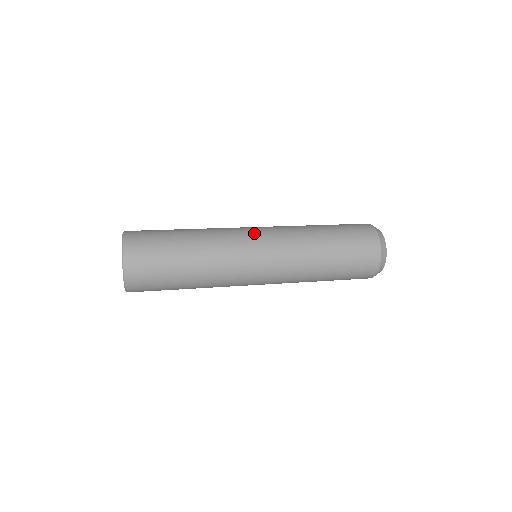
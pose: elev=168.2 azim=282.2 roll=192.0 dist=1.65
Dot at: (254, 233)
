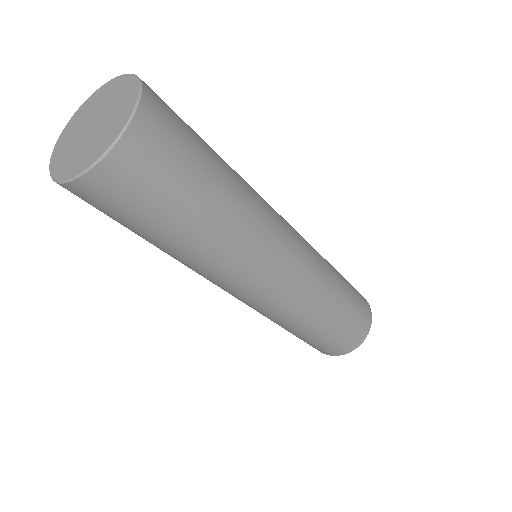
Dot at: (290, 228)
